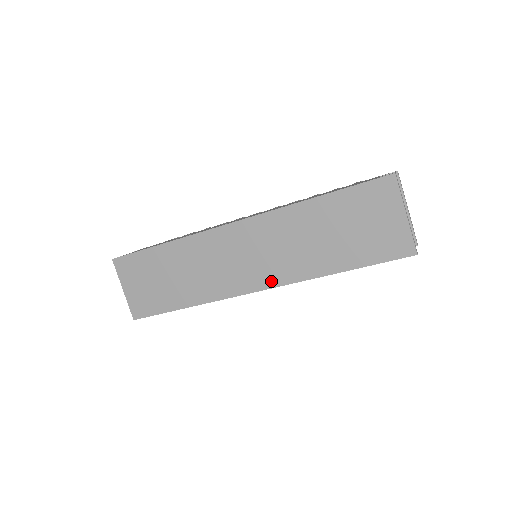
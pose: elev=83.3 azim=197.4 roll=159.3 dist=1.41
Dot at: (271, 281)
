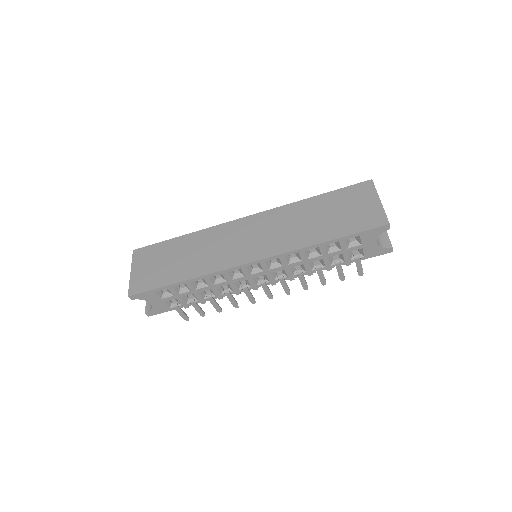
Dot at: (266, 253)
